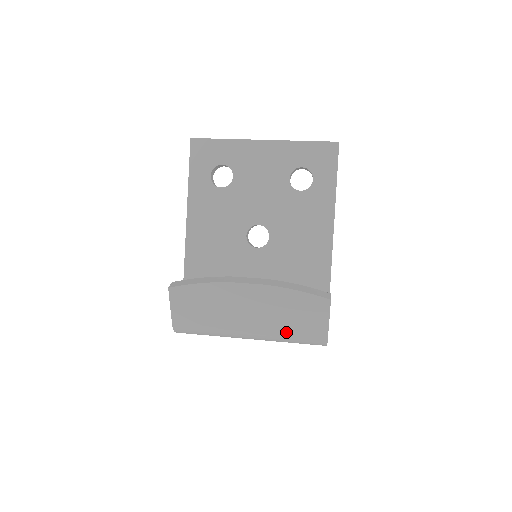
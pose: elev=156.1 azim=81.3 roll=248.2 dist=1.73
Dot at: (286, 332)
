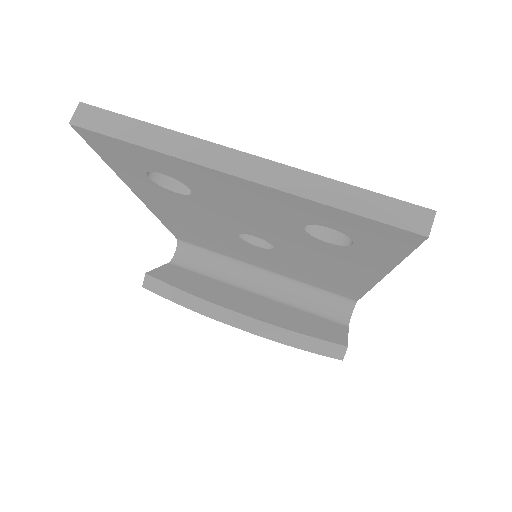
Dot at: occluded
